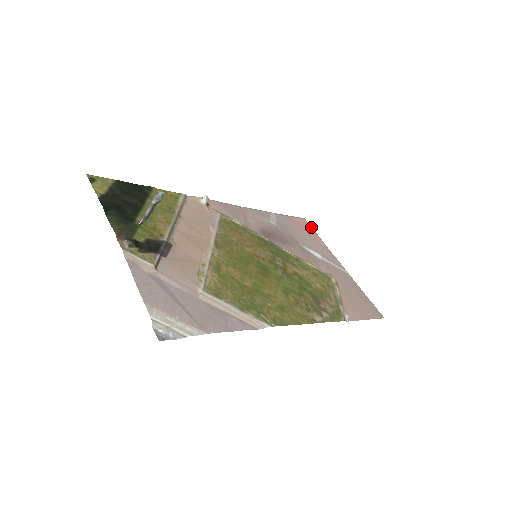
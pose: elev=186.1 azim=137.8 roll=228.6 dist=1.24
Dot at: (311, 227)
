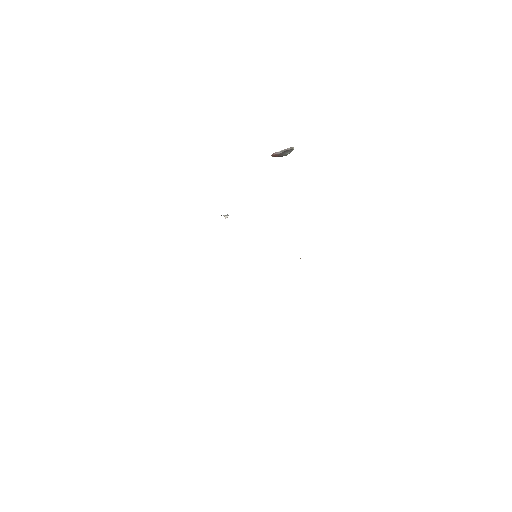
Dot at: occluded
